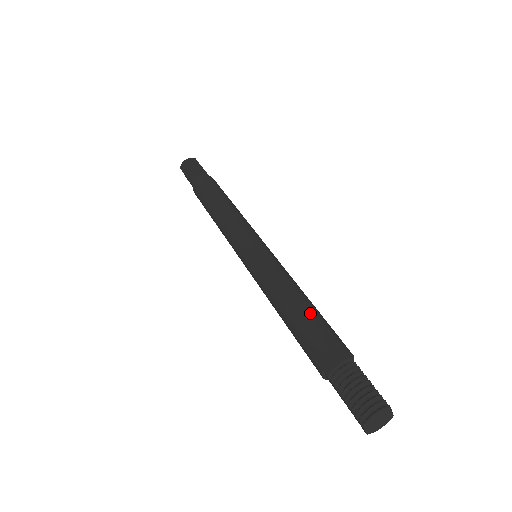
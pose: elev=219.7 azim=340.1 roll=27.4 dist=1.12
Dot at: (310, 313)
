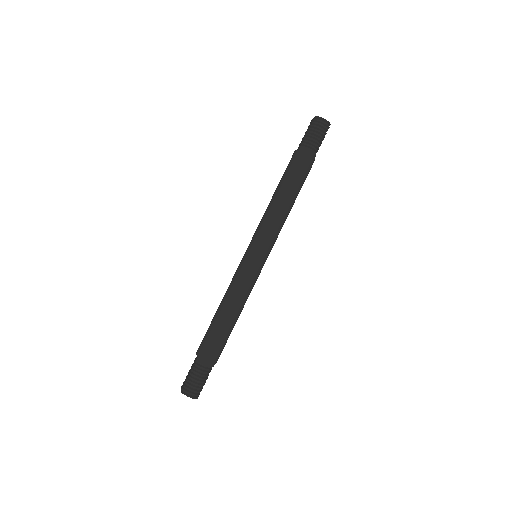
Dot at: (228, 330)
